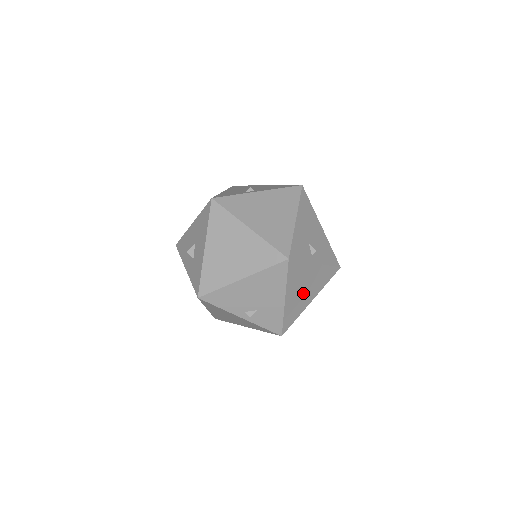
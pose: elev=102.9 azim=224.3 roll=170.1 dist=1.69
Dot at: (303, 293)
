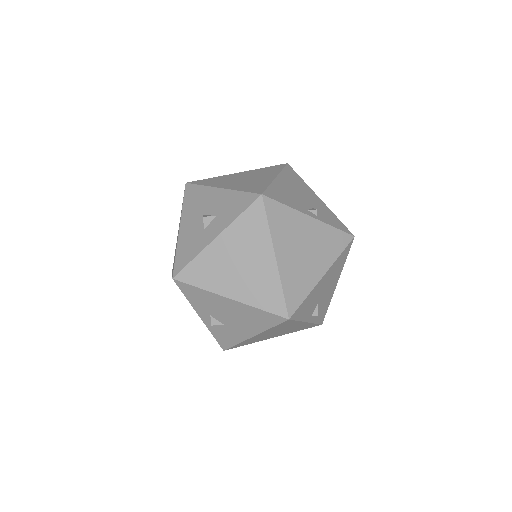
Dot at: occluded
